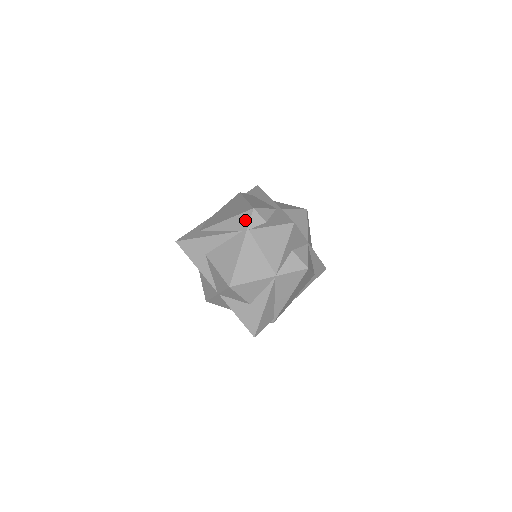
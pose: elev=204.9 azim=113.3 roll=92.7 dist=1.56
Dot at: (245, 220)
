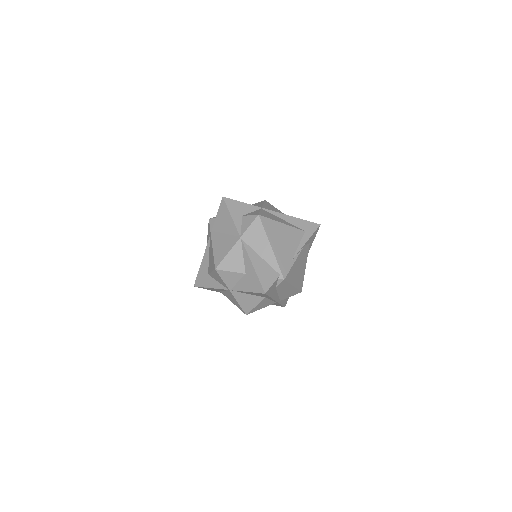
Dot at: (209, 229)
